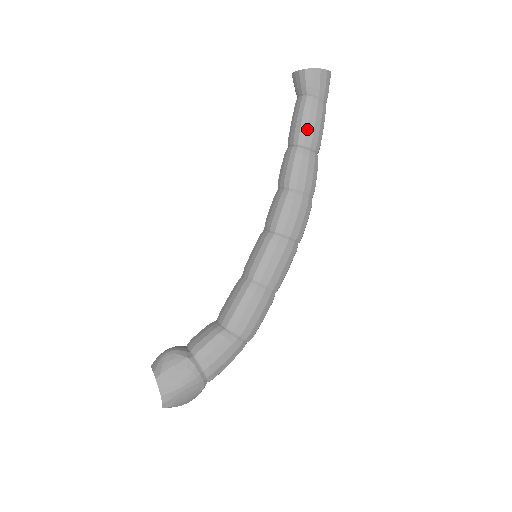
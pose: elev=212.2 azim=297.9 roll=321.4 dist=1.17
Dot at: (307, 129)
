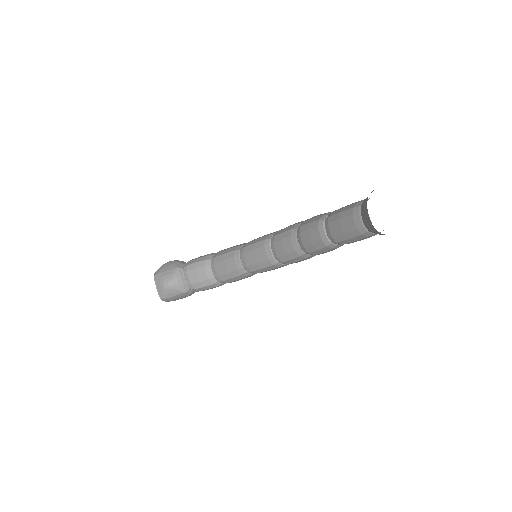
Dot at: occluded
